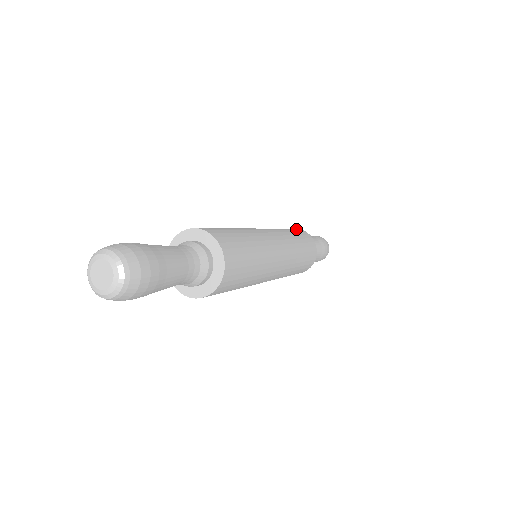
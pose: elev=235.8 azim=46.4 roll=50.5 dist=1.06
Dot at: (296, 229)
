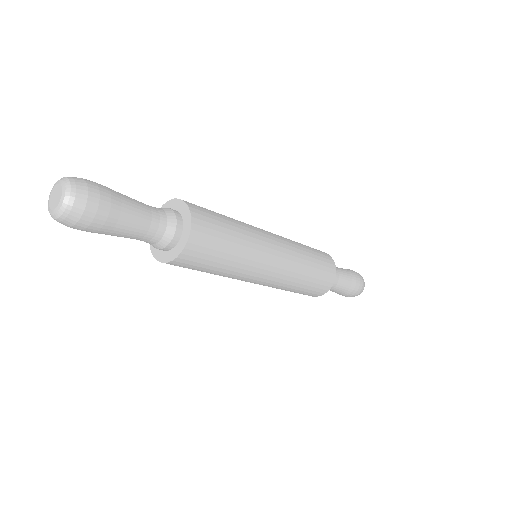
Dot at: occluded
